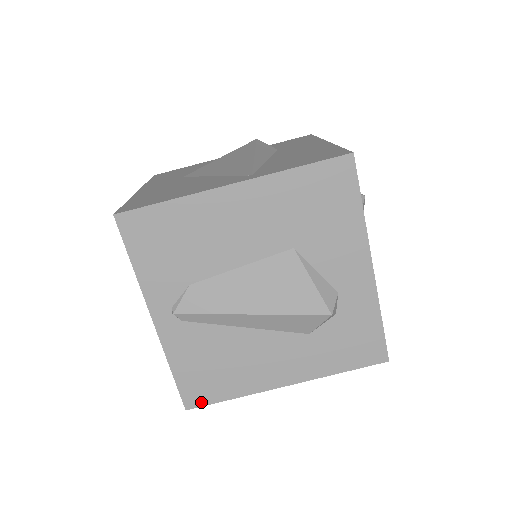
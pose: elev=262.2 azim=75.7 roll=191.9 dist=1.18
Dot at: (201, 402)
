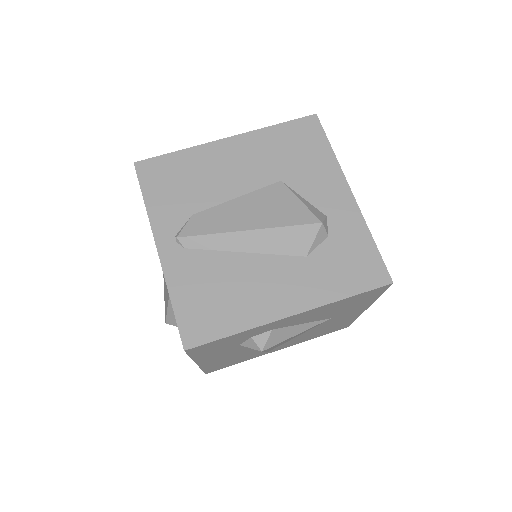
Dot at: (201, 339)
